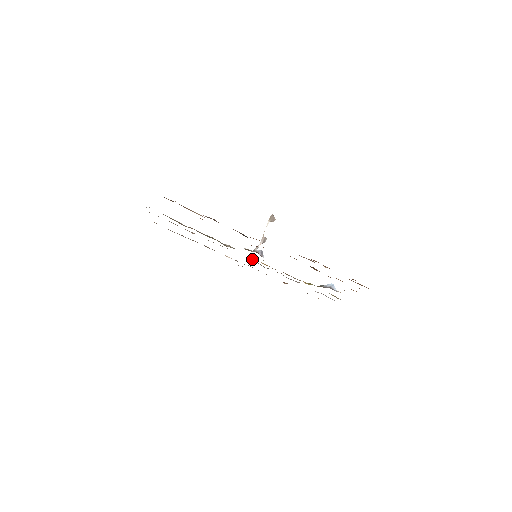
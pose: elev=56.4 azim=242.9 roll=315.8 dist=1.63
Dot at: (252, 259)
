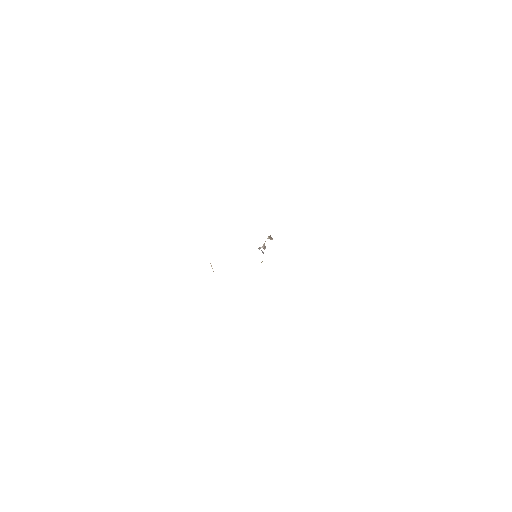
Dot at: occluded
